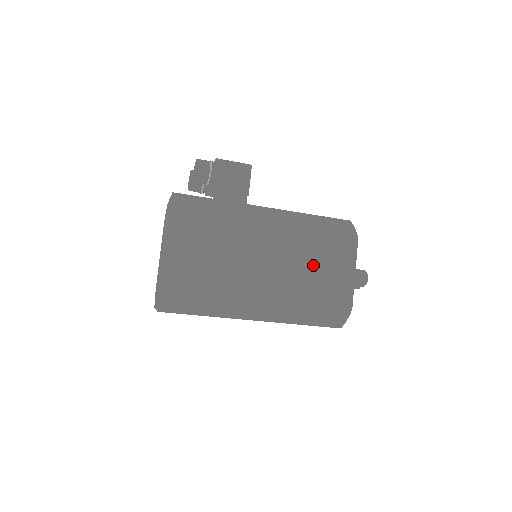
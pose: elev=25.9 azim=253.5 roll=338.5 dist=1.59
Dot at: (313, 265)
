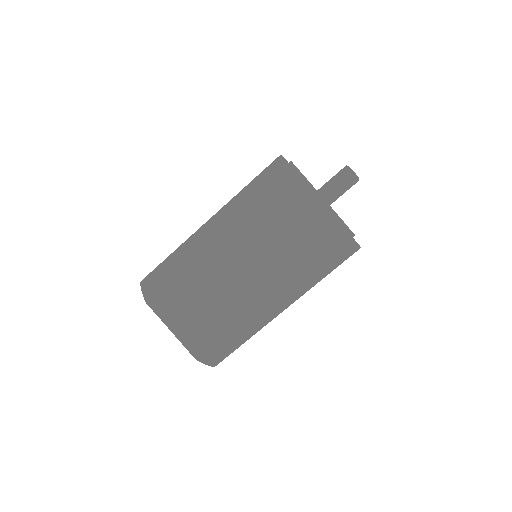
Dot at: occluded
